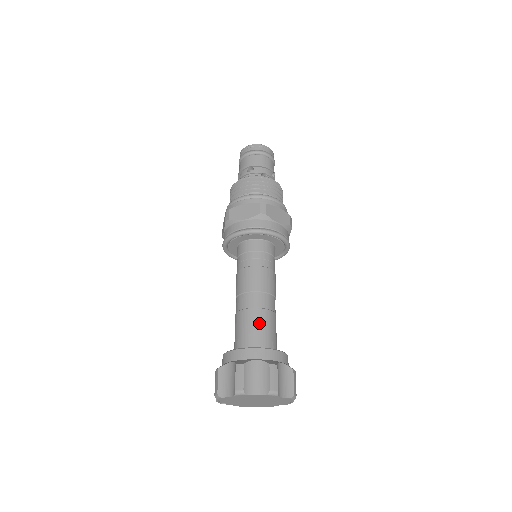
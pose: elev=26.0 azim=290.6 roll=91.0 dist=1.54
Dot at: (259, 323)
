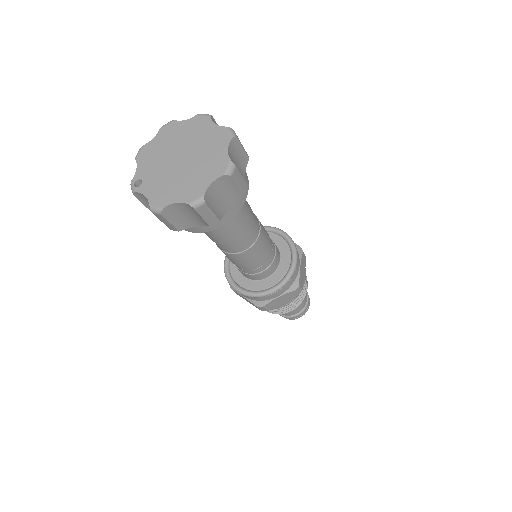
Dot at: occluded
